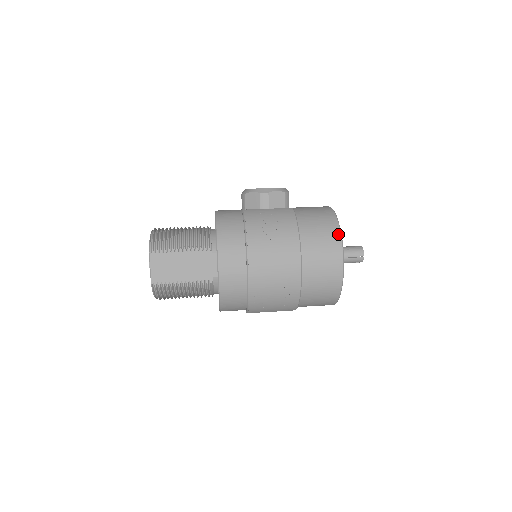
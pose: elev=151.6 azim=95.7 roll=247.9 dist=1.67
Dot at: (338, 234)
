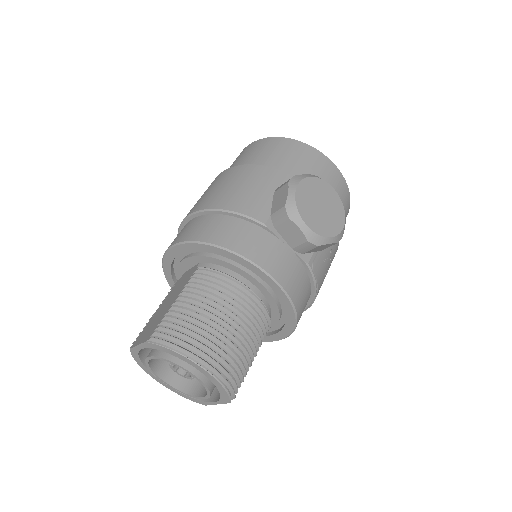
Dot at: occluded
